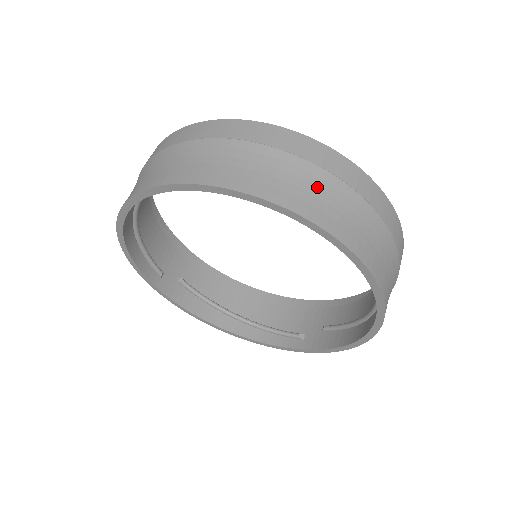
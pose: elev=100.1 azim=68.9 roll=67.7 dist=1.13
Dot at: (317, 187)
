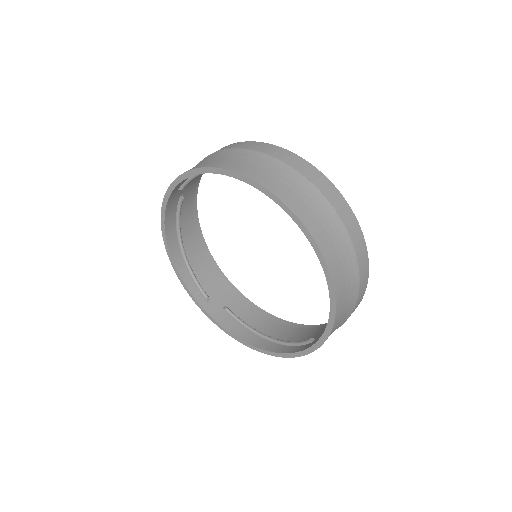
Dot at: (350, 299)
